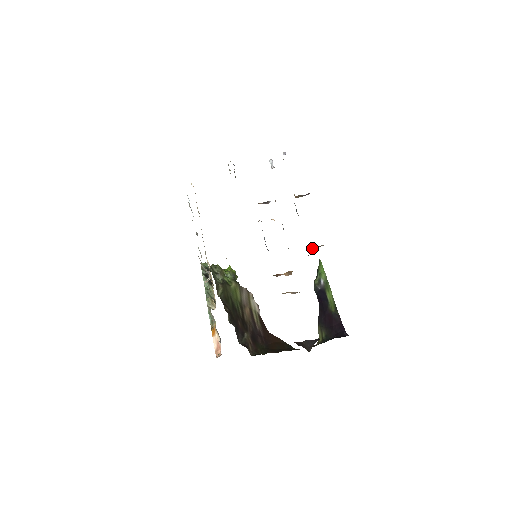
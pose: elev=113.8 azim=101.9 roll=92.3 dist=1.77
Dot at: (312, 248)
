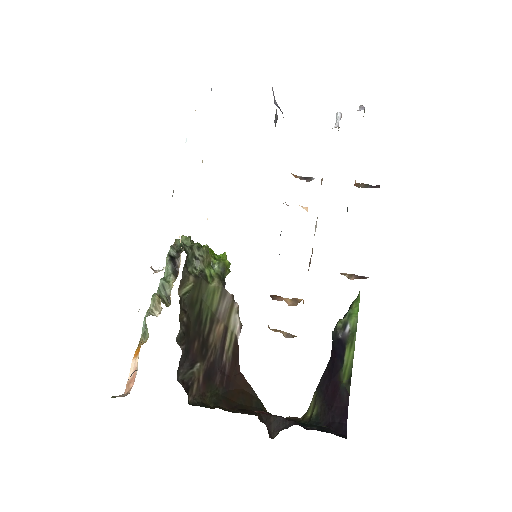
Dot at: (346, 276)
